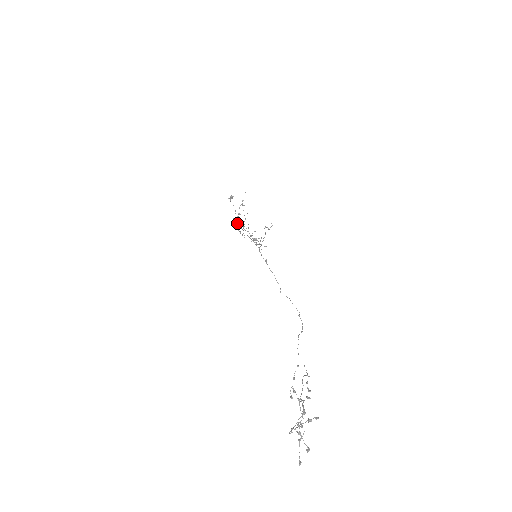
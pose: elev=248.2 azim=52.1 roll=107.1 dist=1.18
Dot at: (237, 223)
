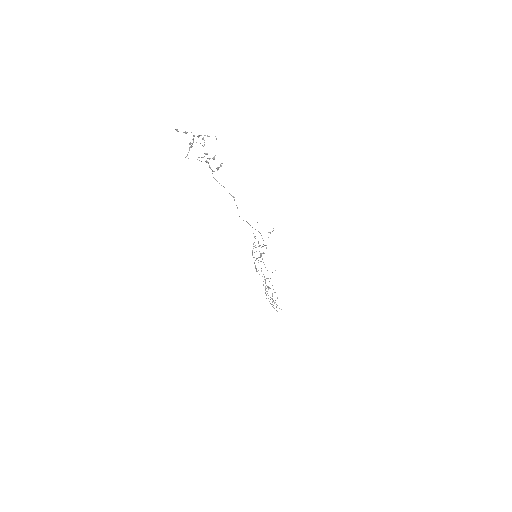
Dot at: occluded
